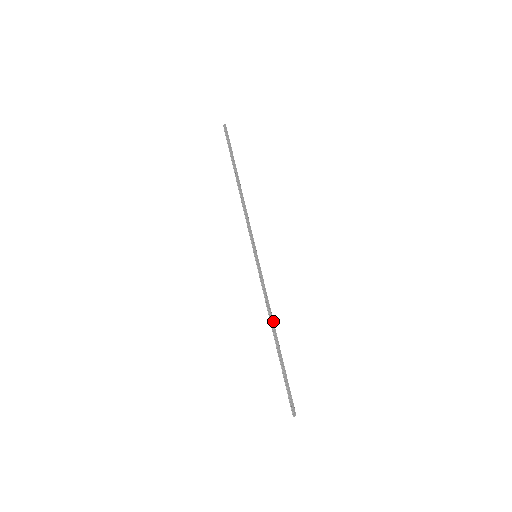
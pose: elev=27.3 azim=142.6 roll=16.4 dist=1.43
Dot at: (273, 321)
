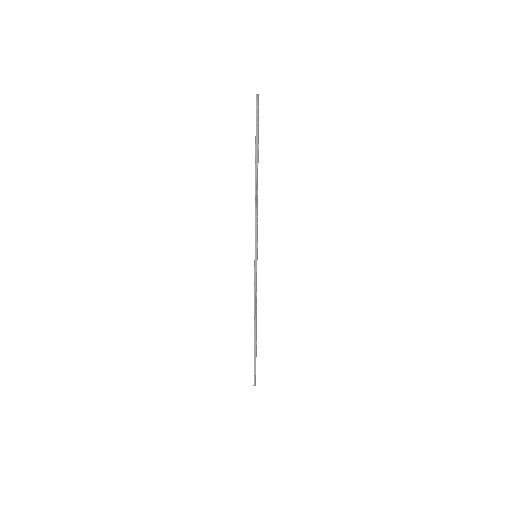
Dot at: occluded
